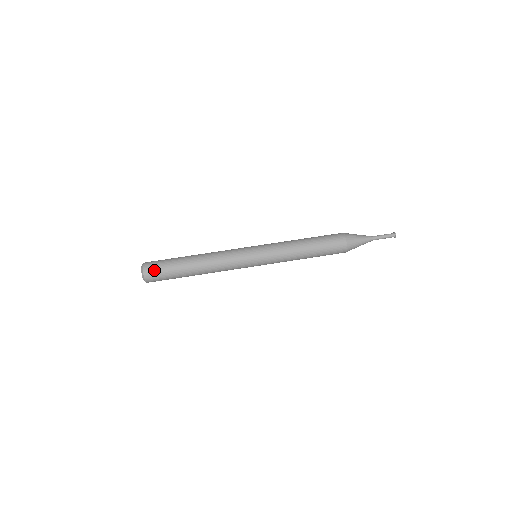
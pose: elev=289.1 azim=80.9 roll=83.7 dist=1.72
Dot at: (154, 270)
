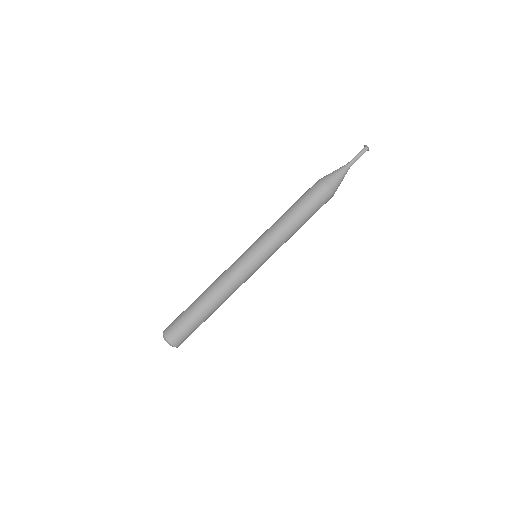
Dot at: (184, 339)
